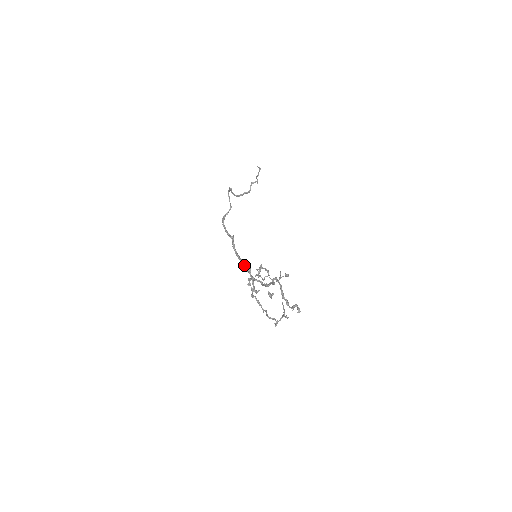
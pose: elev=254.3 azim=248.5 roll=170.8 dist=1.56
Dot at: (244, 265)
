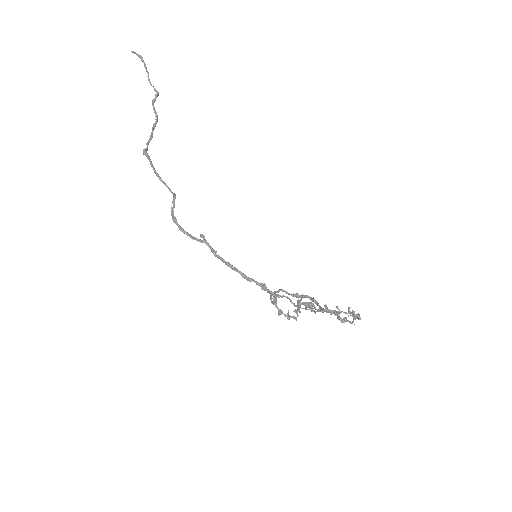
Dot at: (251, 281)
